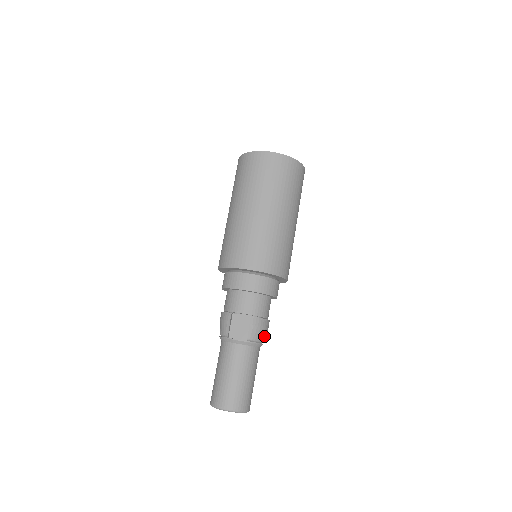
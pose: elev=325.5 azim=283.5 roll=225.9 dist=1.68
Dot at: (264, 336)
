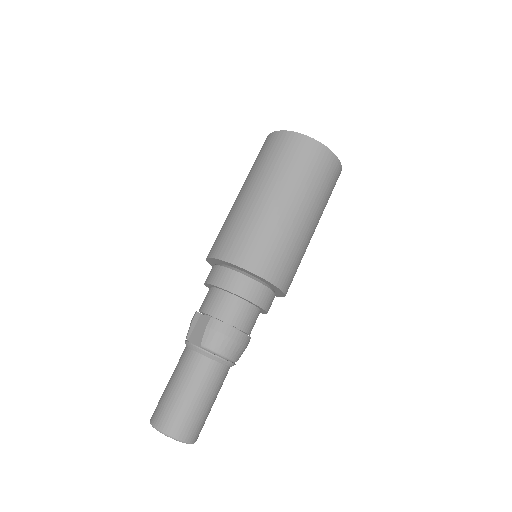
Dot at: (228, 350)
